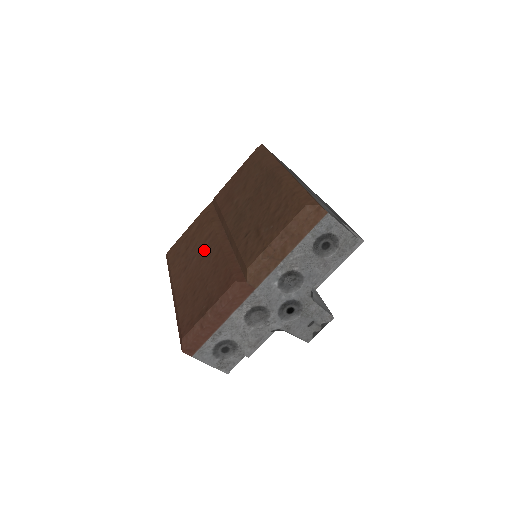
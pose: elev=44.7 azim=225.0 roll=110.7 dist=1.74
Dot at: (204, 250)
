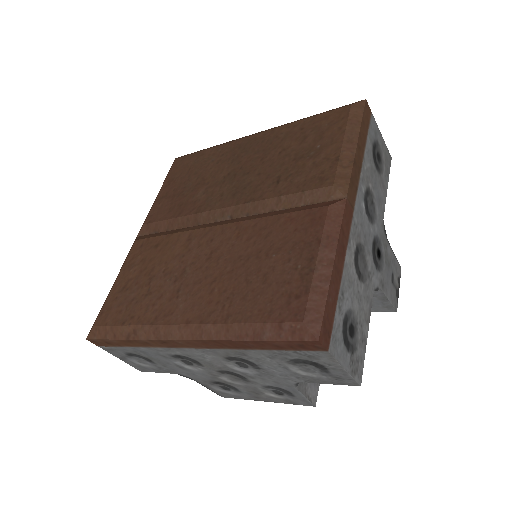
Dot at: (199, 252)
